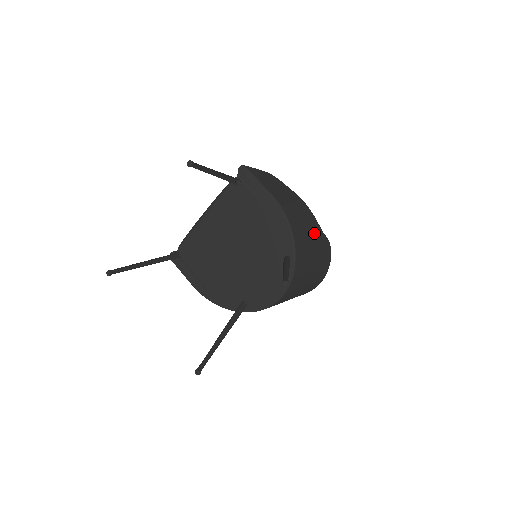
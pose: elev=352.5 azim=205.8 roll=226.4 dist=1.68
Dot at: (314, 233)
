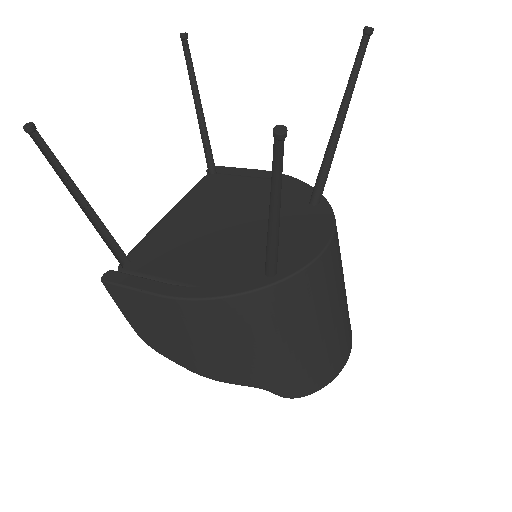
Dot at: occluded
